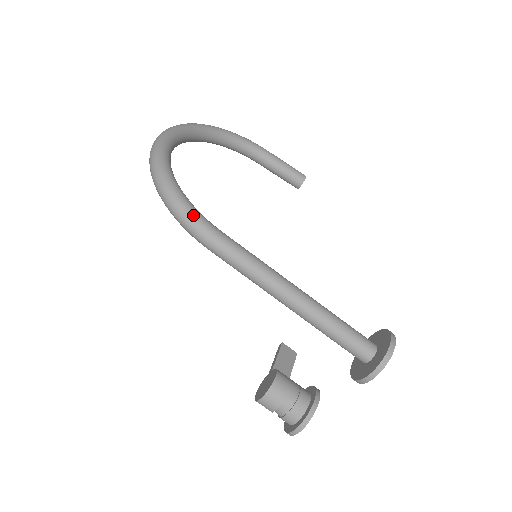
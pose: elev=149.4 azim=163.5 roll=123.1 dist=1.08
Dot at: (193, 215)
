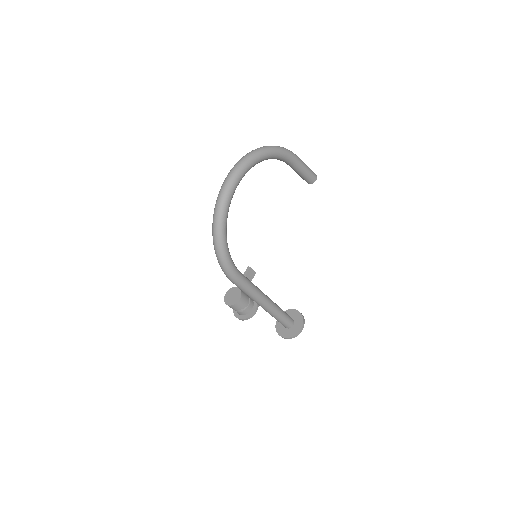
Dot at: (230, 270)
